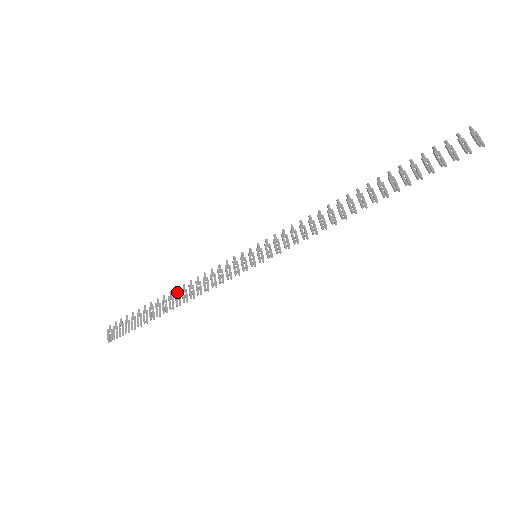
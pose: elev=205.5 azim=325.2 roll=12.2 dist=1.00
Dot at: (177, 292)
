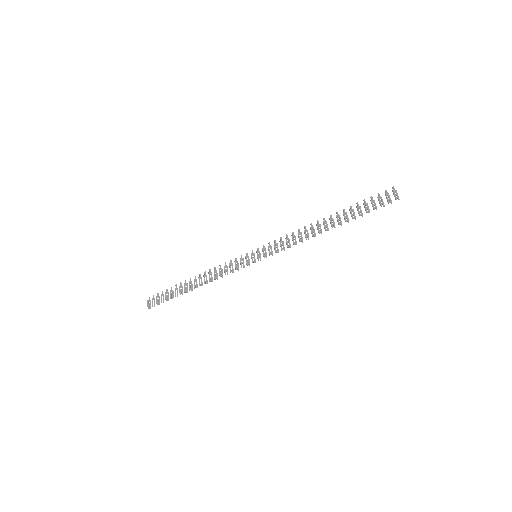
Dot at: (200, 277)
